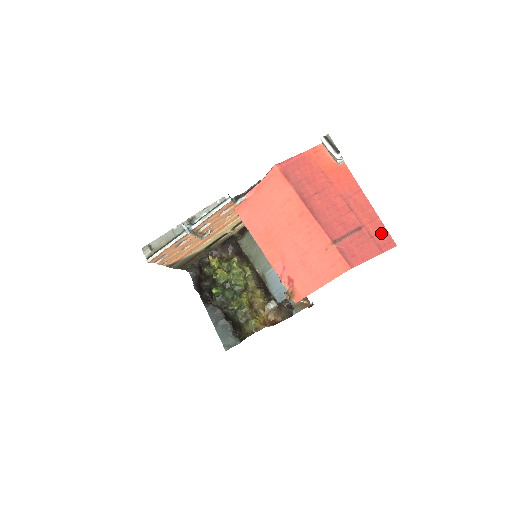
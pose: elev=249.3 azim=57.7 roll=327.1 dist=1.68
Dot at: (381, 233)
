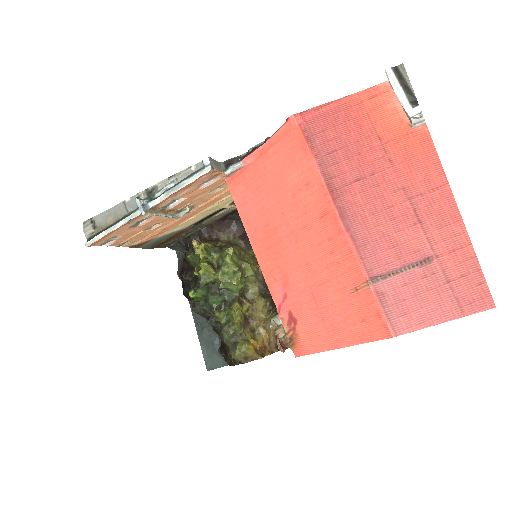
Dot at: (469, 276)
